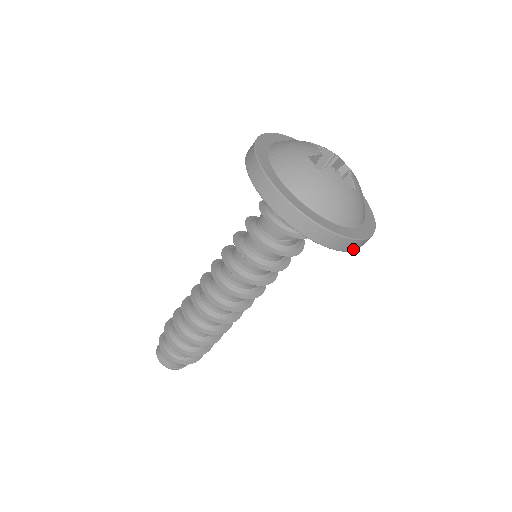
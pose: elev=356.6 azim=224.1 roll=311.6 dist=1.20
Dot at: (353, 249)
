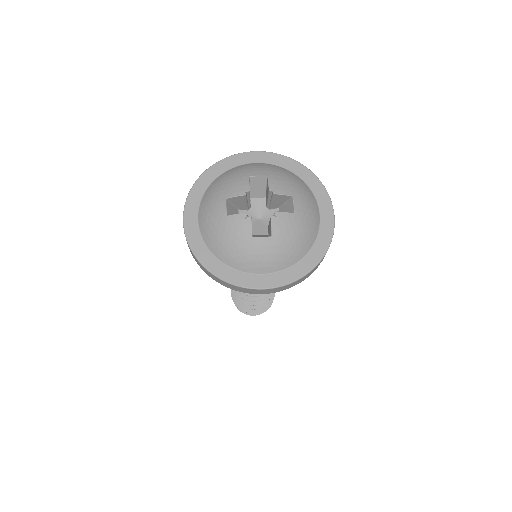
Dot at: (267, 293)
